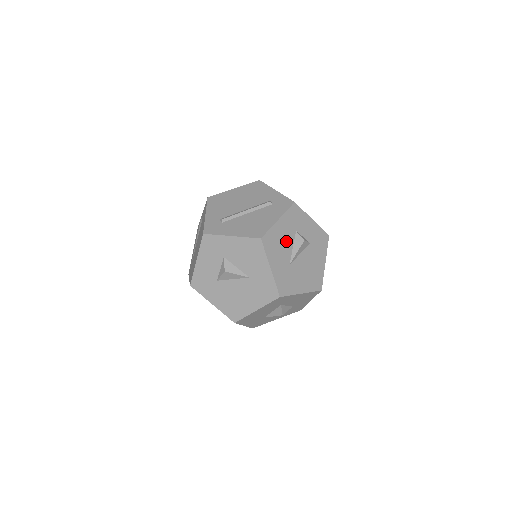
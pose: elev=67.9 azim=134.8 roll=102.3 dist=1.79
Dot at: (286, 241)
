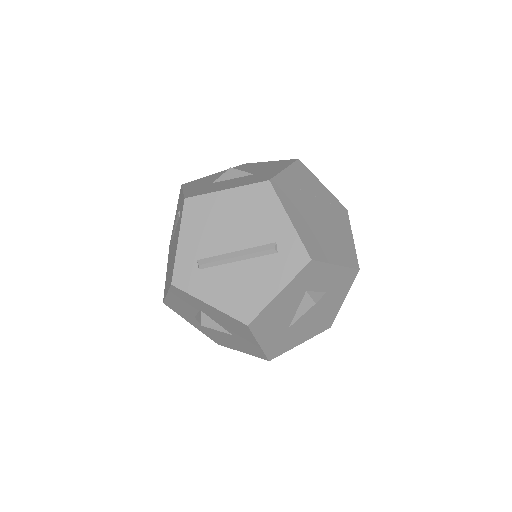
Dot at: (288, 308)
